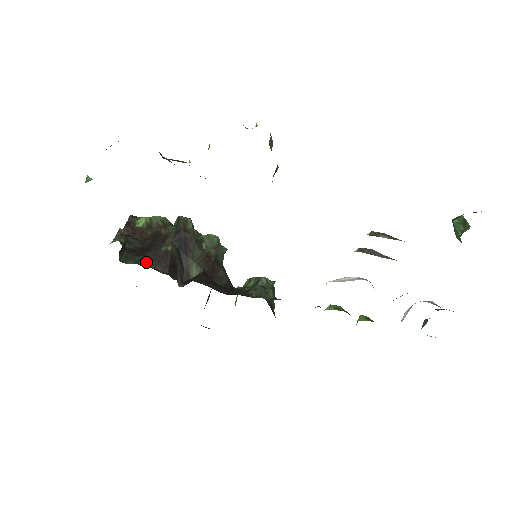
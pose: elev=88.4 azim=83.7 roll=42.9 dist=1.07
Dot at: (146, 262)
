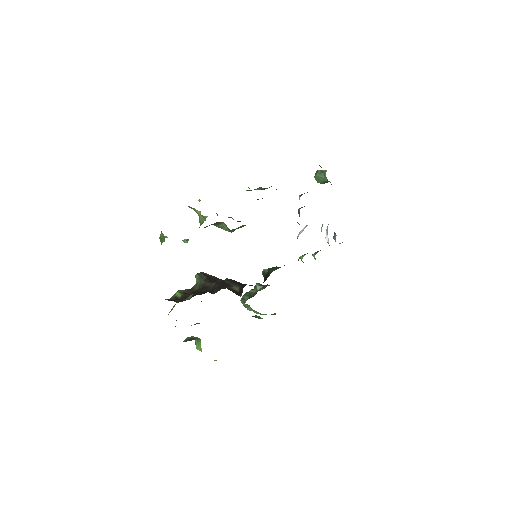
Dot at: (222, 287)
